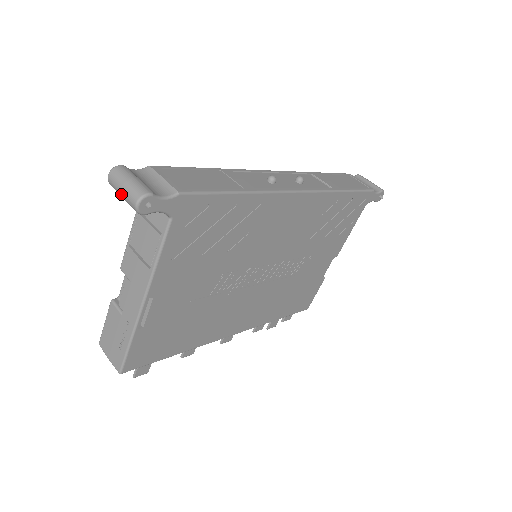
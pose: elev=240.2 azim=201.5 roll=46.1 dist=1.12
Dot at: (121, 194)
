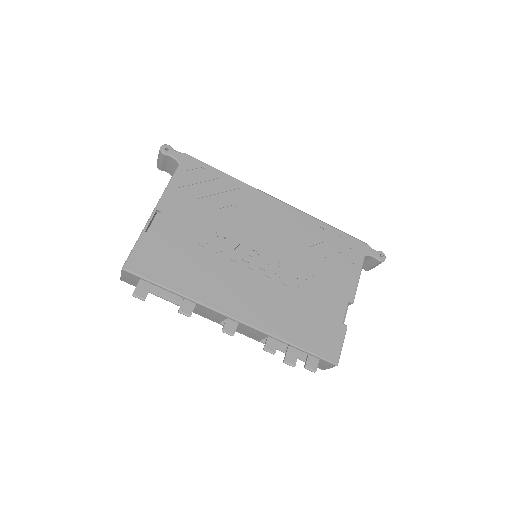
Dot at: (158, 156)
